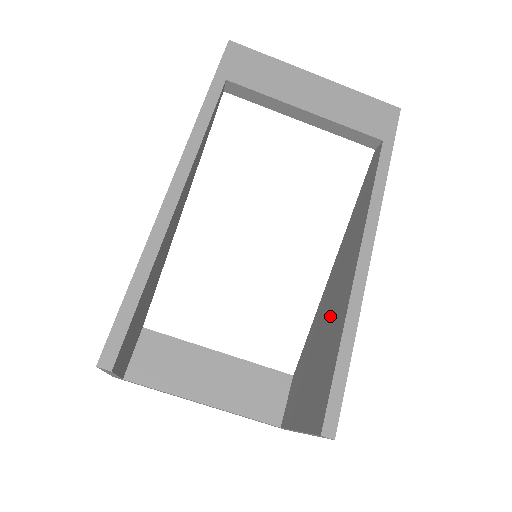
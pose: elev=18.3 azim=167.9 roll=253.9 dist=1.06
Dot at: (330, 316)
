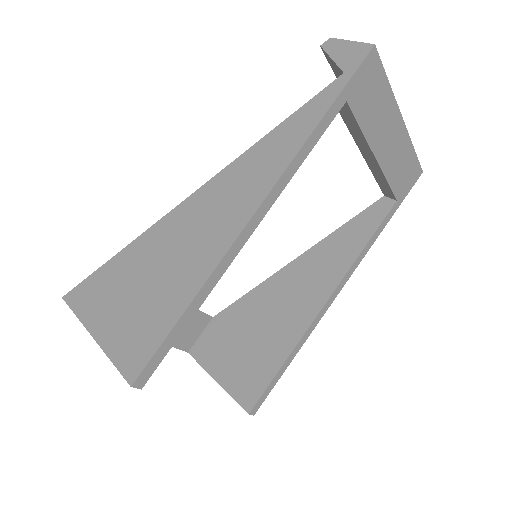
Dot at: (279, 315)
